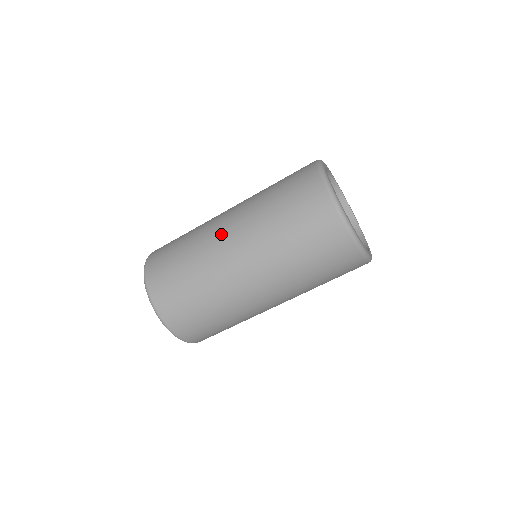
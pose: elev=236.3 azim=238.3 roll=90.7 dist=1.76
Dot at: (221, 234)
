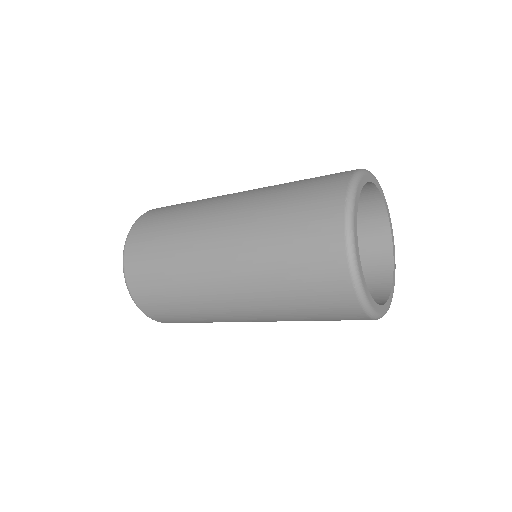
Dot at: (223, 303)
